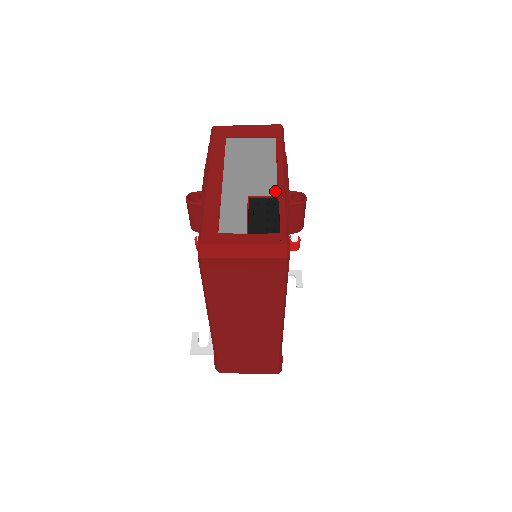
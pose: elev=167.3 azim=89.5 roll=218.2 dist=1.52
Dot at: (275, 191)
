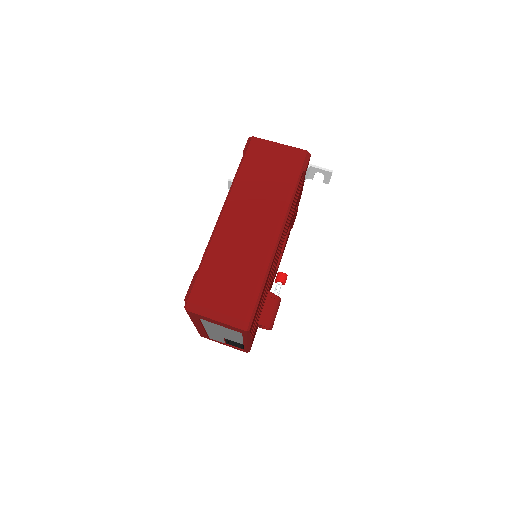
Dot at: (241, 343)
